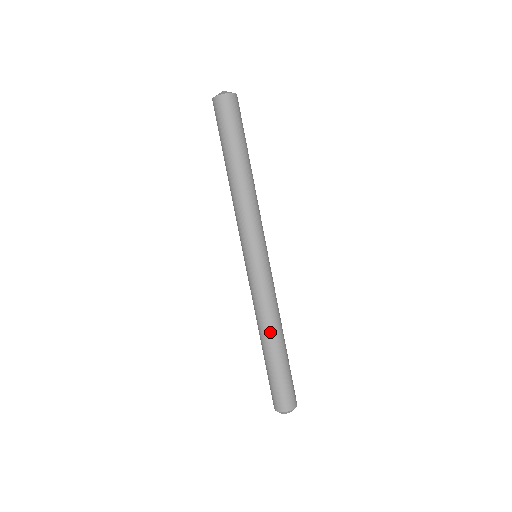
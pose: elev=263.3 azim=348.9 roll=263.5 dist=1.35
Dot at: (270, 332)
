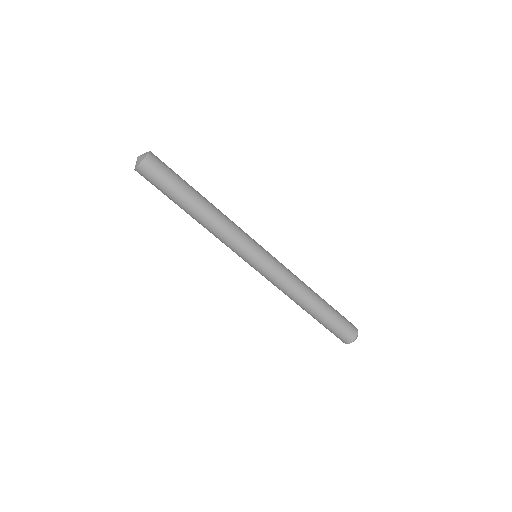
Dot at: (306, 299)
